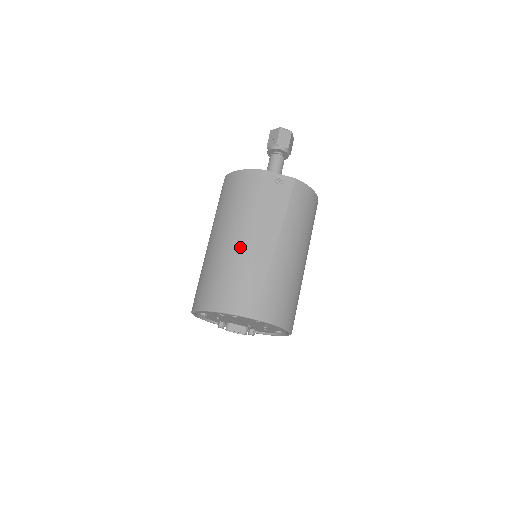
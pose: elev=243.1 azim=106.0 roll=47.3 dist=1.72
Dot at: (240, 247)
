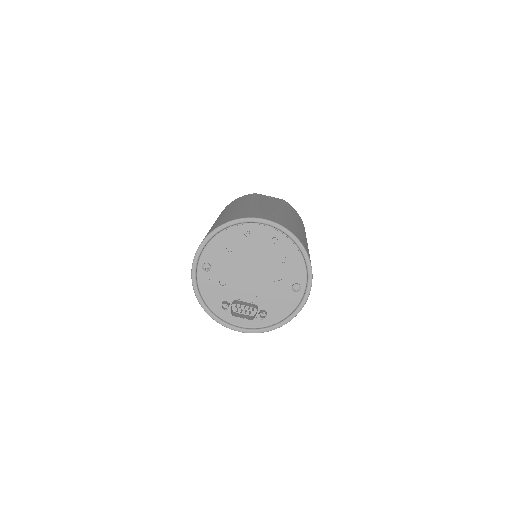
Dot at: (243, 206)
